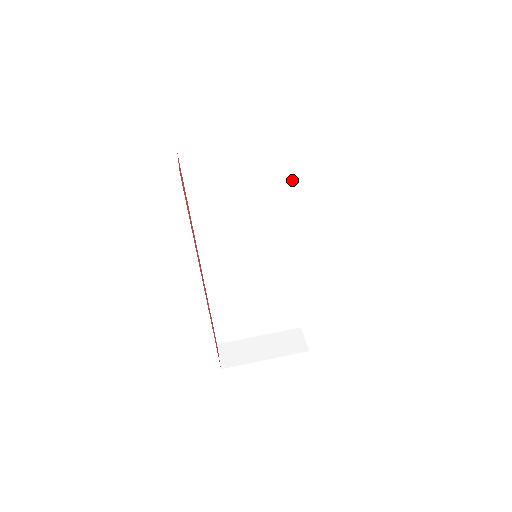
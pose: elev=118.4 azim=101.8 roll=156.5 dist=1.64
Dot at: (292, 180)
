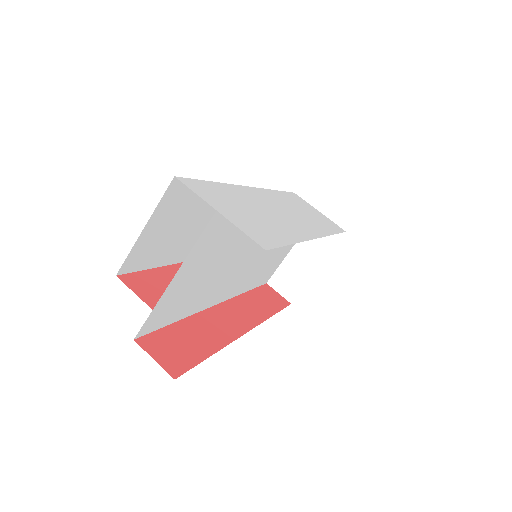
Dot at: occluded
